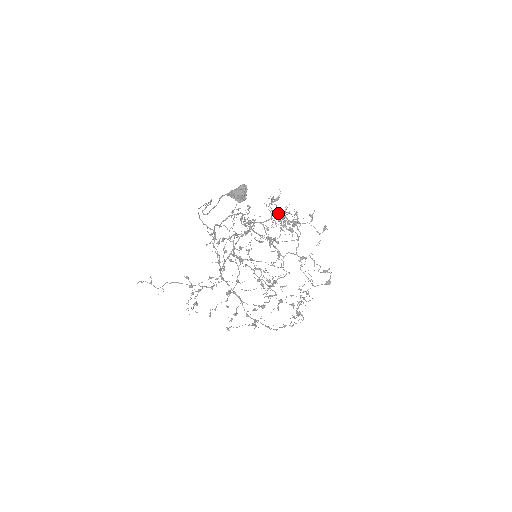
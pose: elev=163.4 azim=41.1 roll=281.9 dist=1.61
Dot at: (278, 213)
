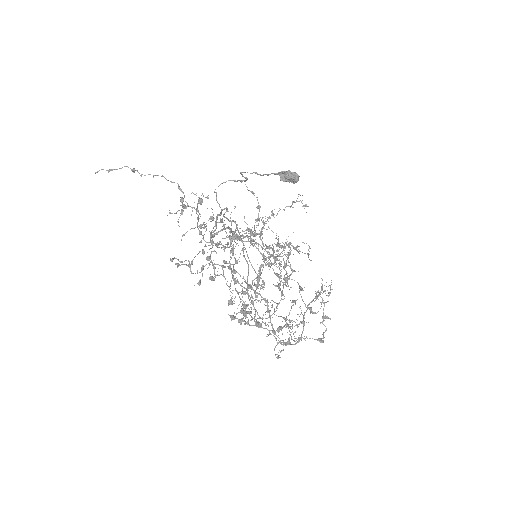
Dot at: (289, 245)
